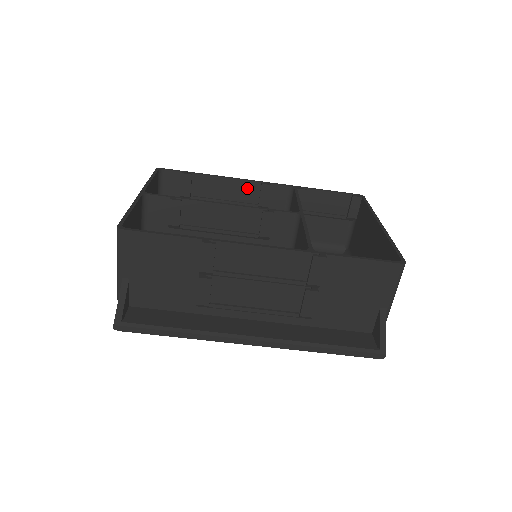
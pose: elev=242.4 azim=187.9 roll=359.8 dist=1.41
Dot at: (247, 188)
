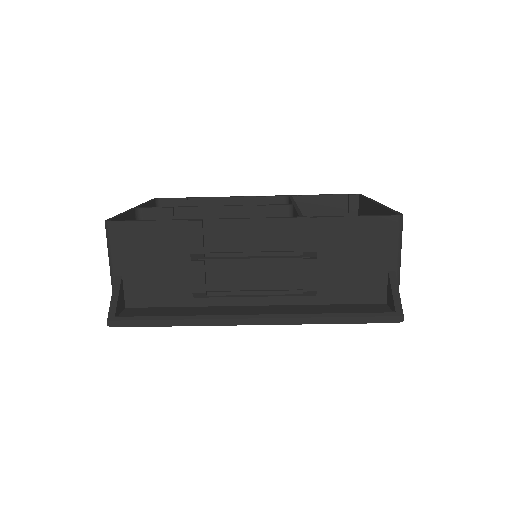
Dot at: (243, 204)
